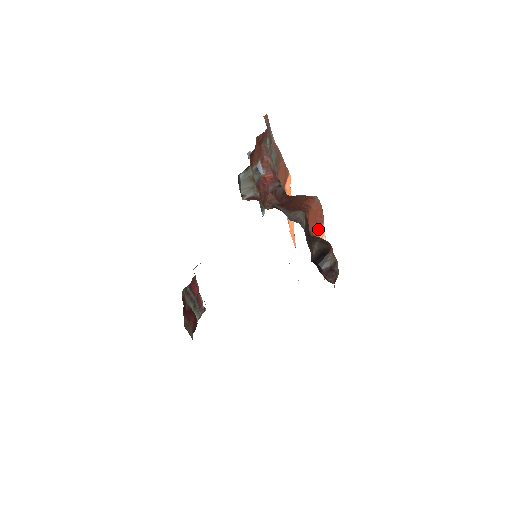
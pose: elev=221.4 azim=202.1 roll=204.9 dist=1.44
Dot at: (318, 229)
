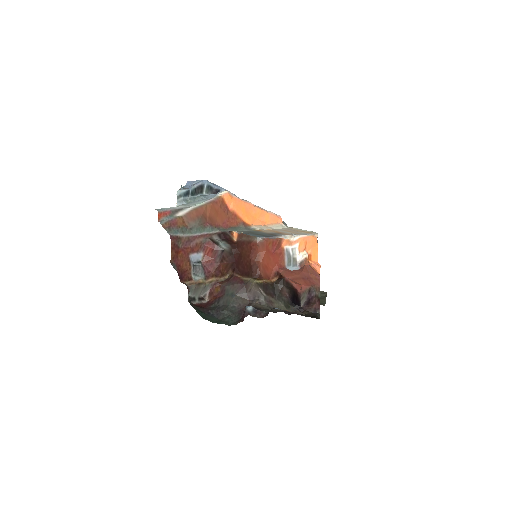
Dot at: (281, 249)
